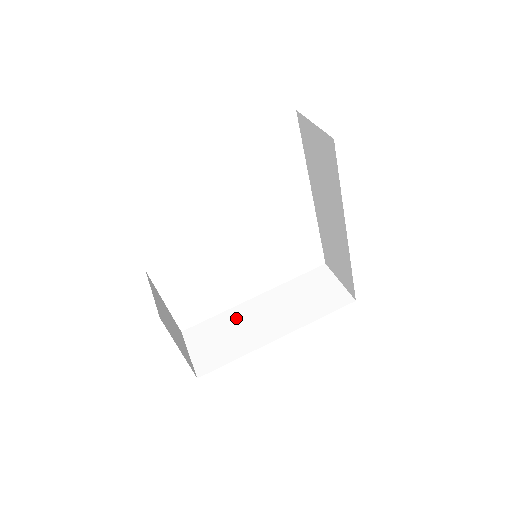
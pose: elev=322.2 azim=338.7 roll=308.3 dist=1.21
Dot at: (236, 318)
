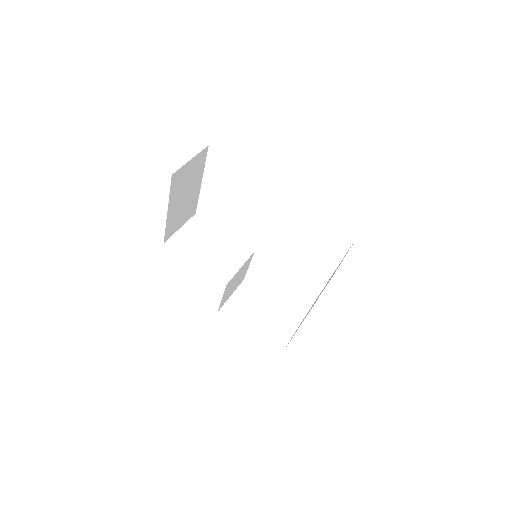
Dot at: occluded
